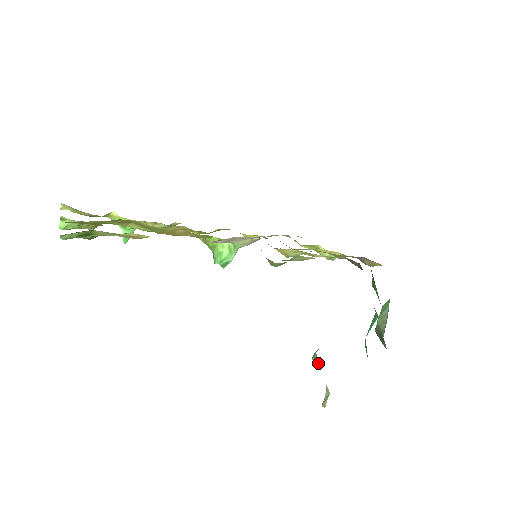
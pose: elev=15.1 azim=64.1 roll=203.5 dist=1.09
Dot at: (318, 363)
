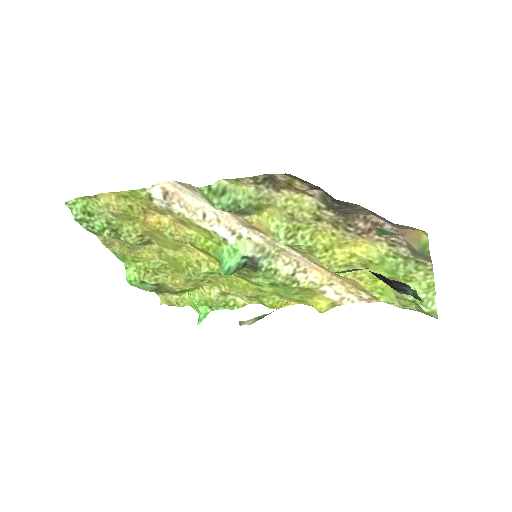
Dot at: occluded
